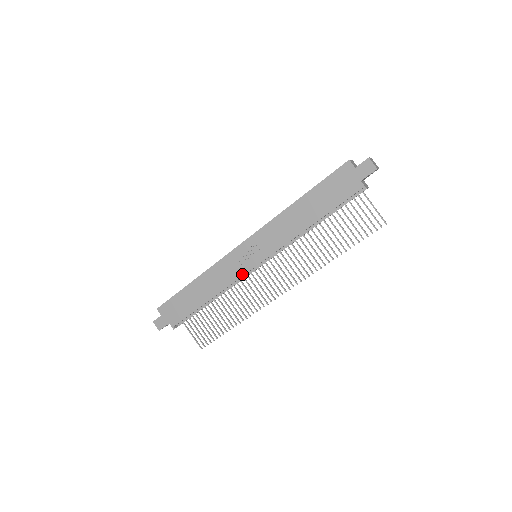
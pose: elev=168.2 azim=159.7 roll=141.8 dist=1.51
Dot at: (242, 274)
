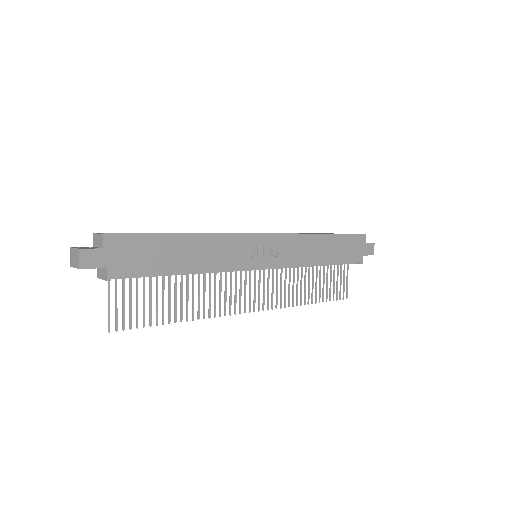
Dot at: (245, 266)
